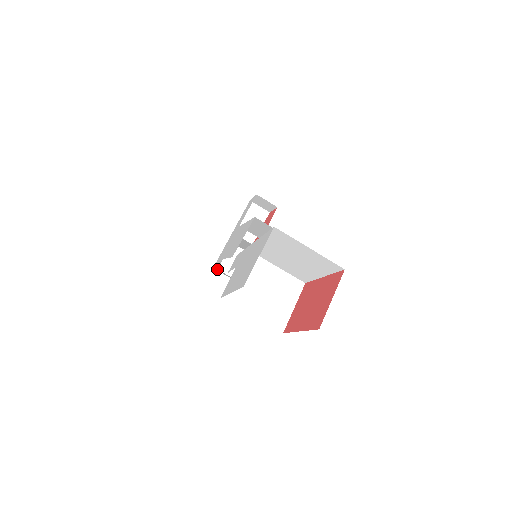
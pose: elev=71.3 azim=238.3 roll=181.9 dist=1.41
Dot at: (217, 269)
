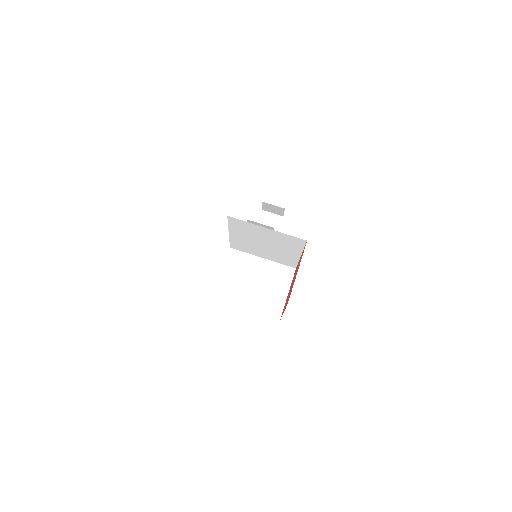
Dot at: occluded
